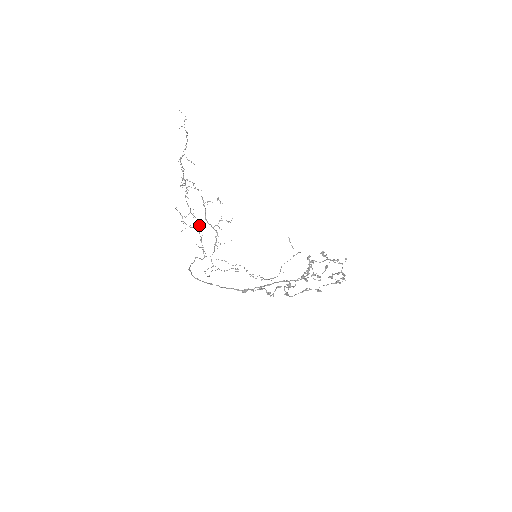
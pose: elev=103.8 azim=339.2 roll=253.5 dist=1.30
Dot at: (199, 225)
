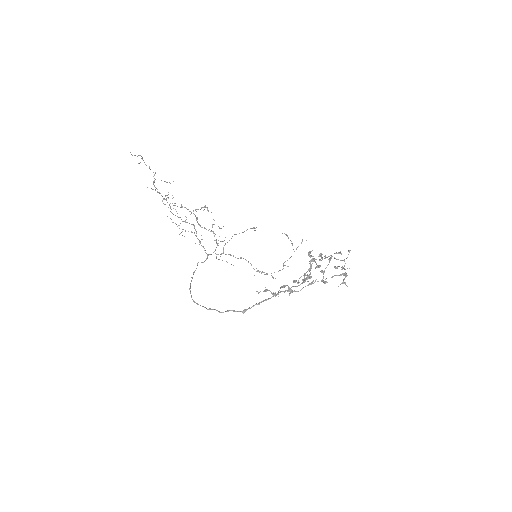
Dot at: occluded
